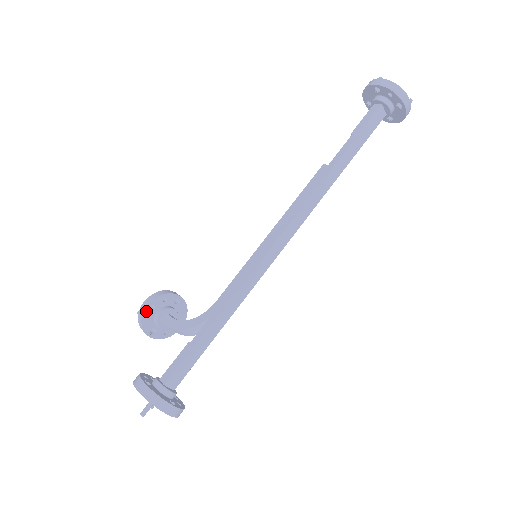
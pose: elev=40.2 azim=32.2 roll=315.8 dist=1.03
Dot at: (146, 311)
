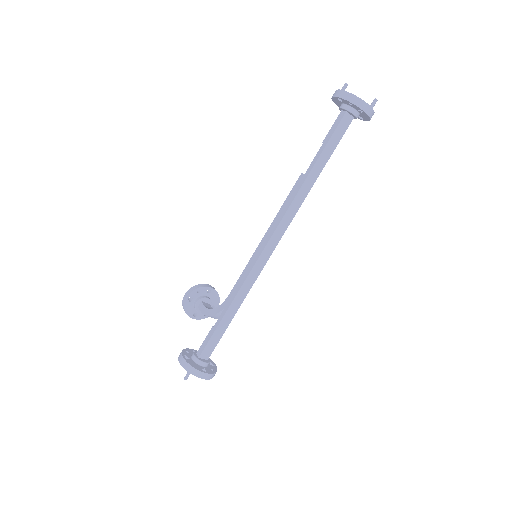
Dot at: (186, 302)
